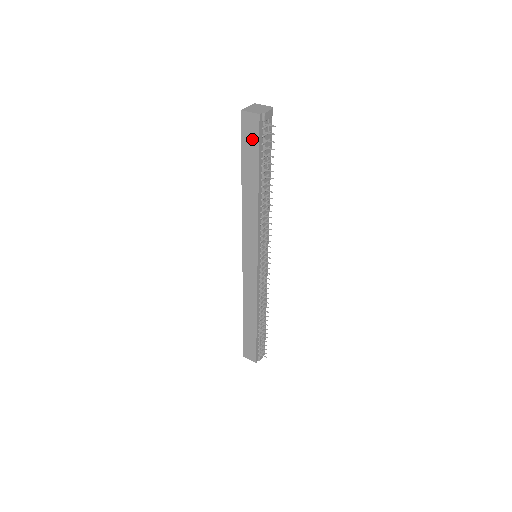
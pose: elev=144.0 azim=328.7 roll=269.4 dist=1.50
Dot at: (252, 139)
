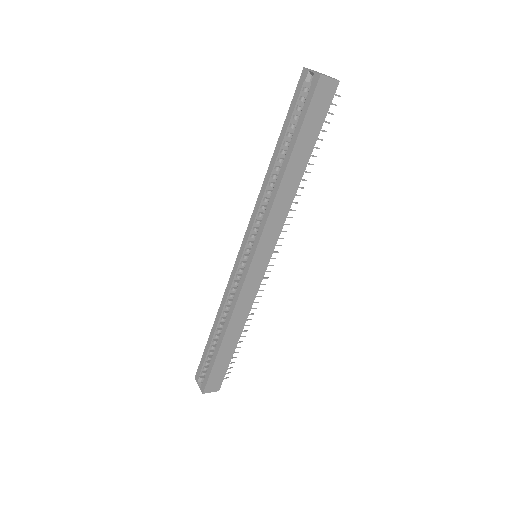
Dot at: (321, 110)
